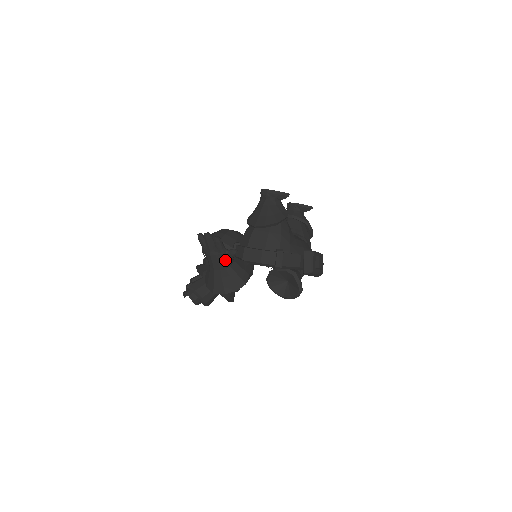
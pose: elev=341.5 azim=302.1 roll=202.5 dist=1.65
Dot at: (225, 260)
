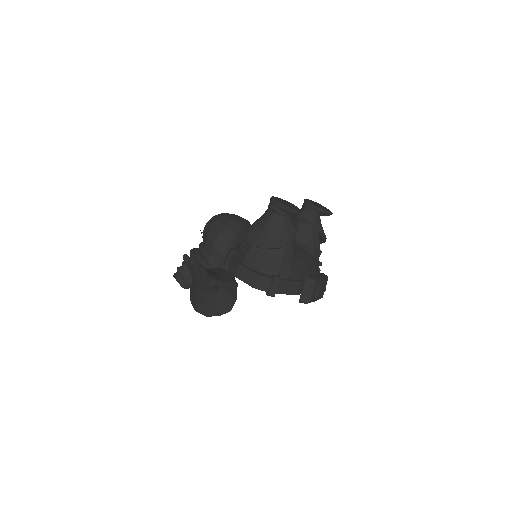
Dot at: (210, 288)
